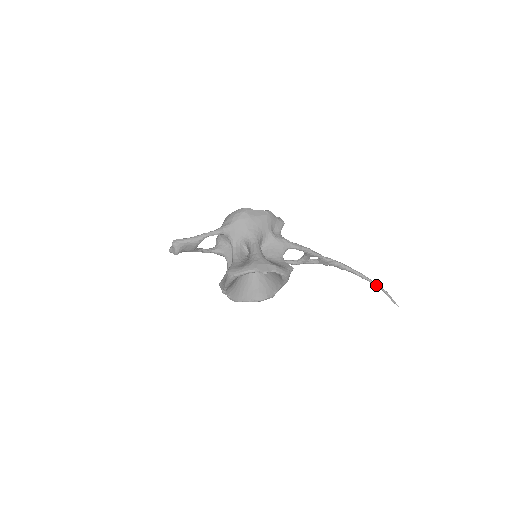
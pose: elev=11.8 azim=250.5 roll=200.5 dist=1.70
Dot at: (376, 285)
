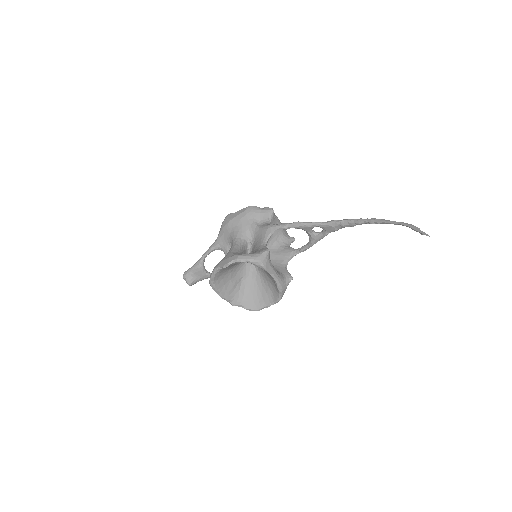
Dot at: (395, 223)
